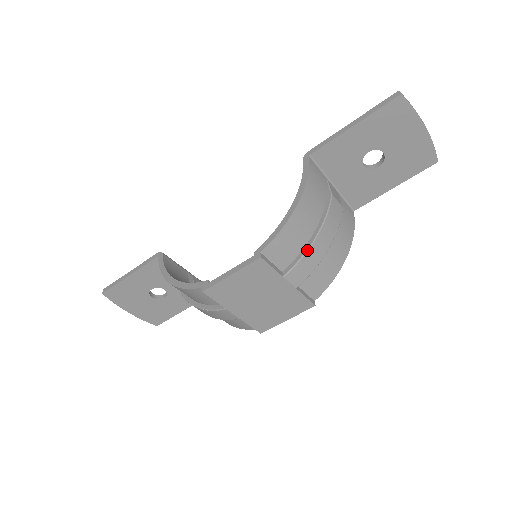
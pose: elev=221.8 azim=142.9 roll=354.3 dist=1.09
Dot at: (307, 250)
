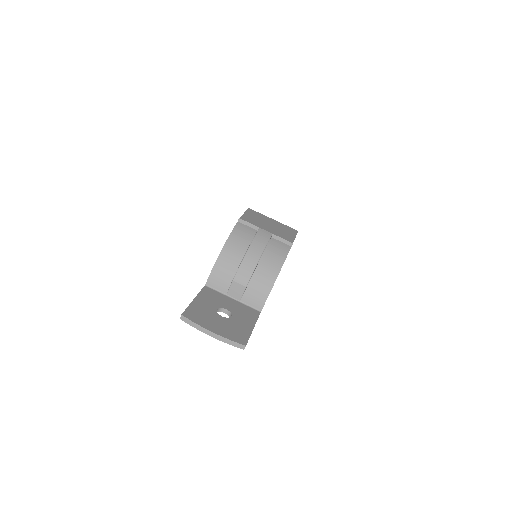
Dot at: occluded
